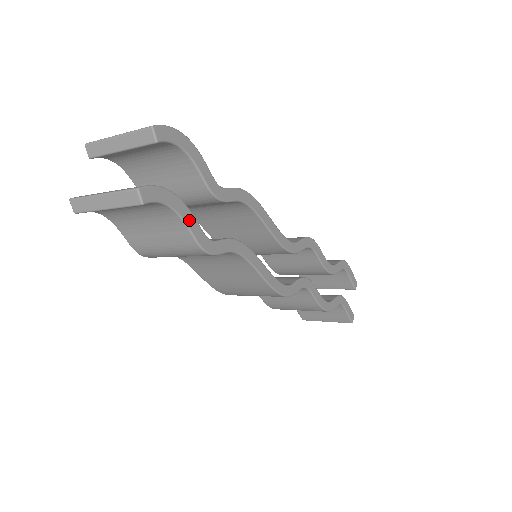
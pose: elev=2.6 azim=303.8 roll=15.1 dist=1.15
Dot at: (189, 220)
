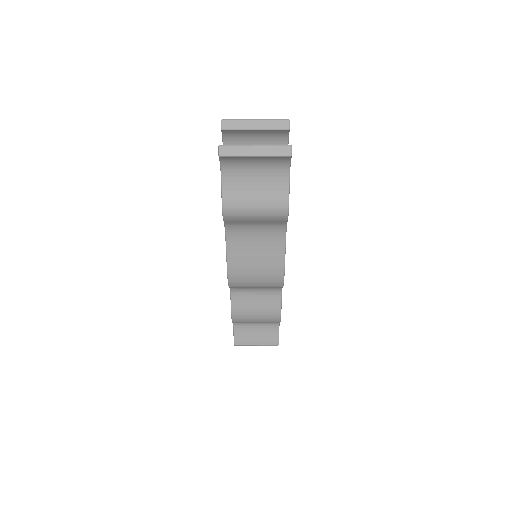
Dot at: (289, 185)
